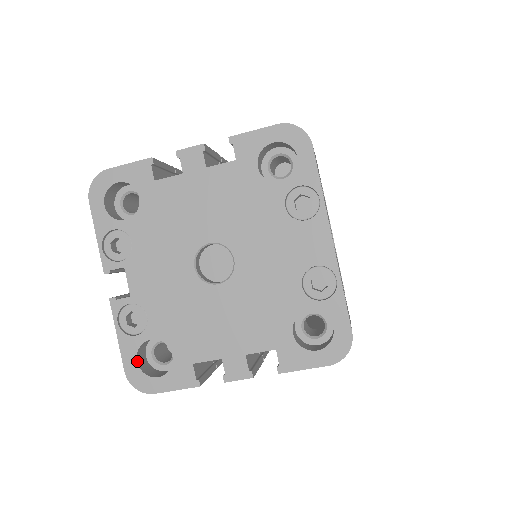
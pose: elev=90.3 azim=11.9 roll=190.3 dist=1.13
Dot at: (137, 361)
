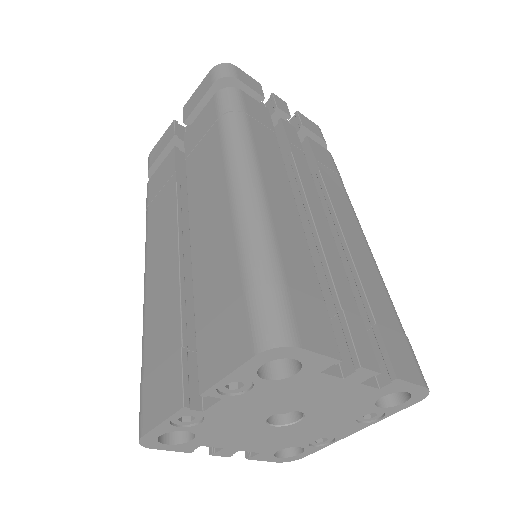
Dot at: (160, 435)
